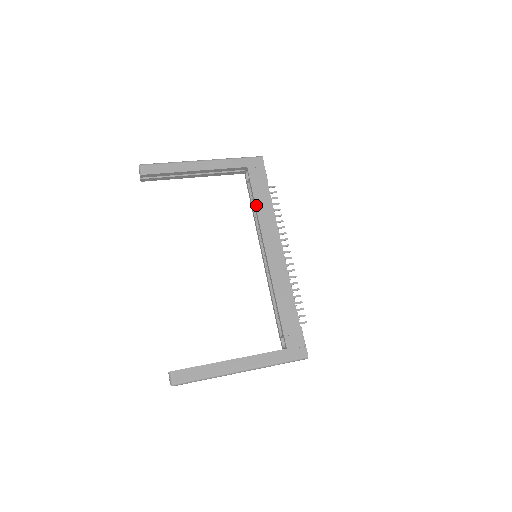
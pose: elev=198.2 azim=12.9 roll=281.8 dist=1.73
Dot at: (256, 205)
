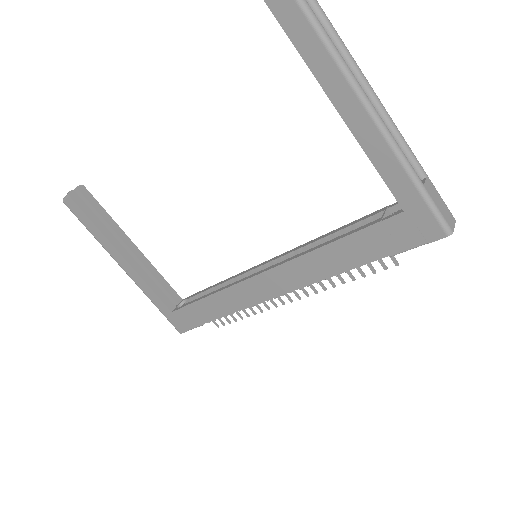
Dot at: (328, 245)
